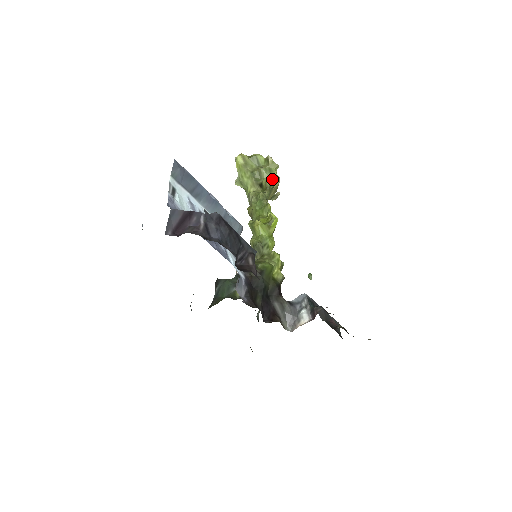
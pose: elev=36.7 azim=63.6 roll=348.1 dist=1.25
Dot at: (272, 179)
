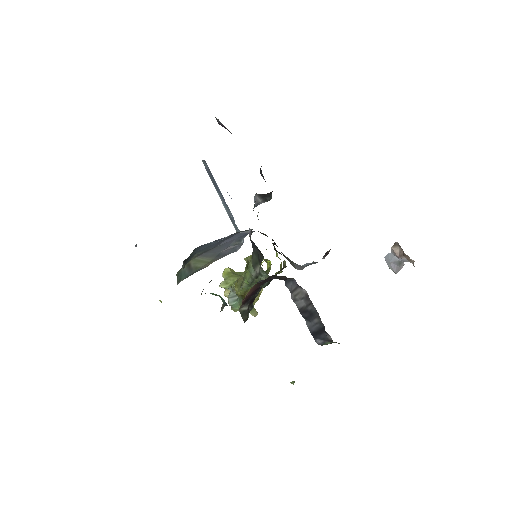
Dot at: occluded
